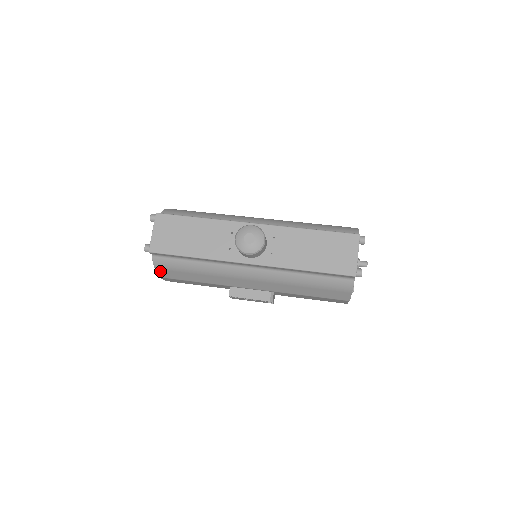
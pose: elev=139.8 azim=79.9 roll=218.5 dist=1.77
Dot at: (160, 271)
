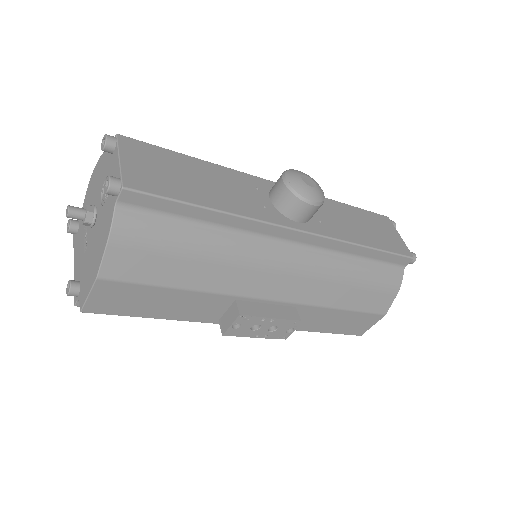
Dot at: (114, 255)
